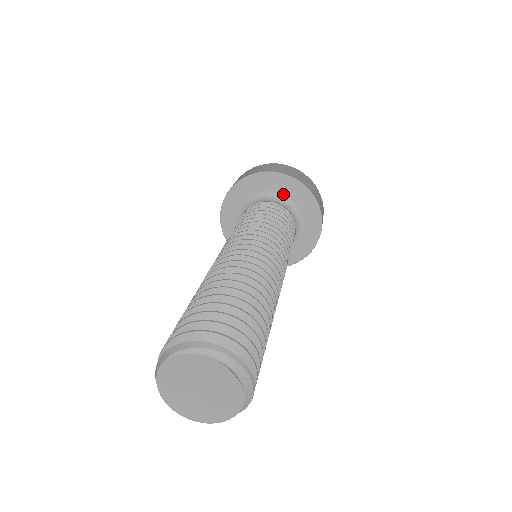
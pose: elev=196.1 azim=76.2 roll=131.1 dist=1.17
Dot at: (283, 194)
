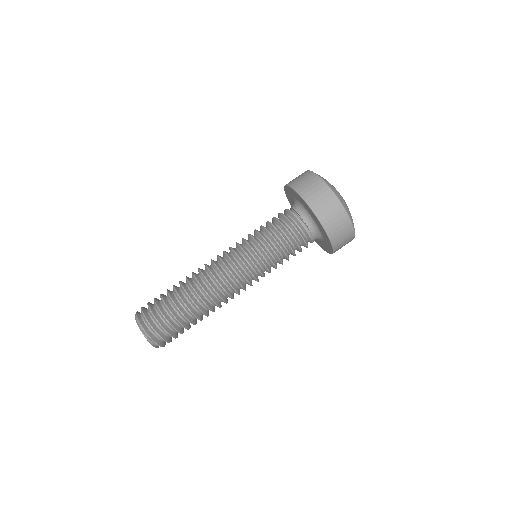
Dot at: (304, 206)
